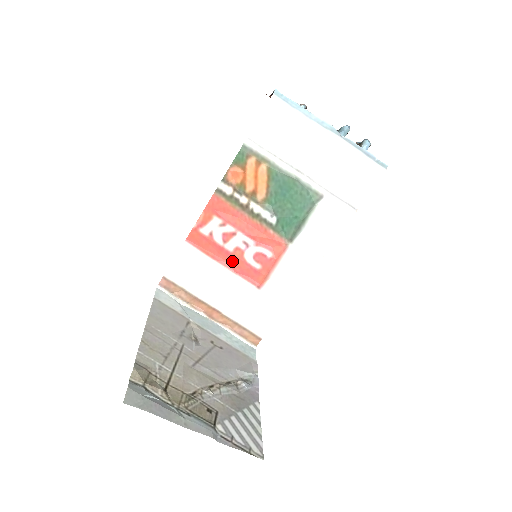
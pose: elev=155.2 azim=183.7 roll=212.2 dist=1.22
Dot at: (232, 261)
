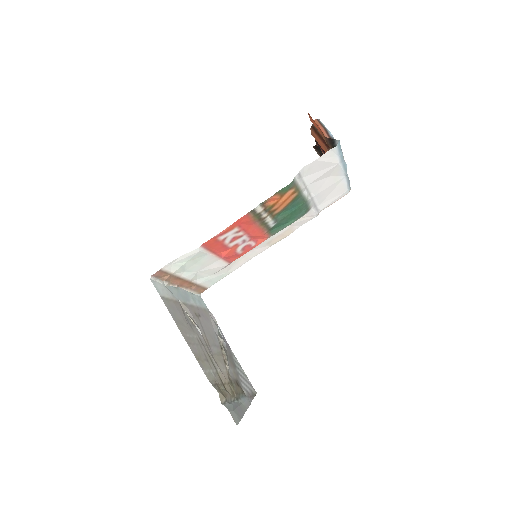
Dot at: (225, 252)
